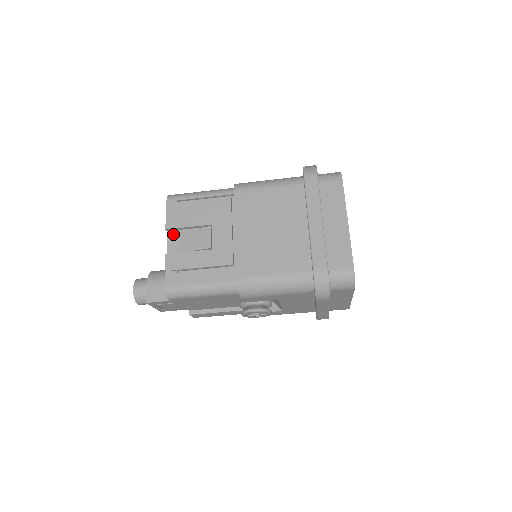
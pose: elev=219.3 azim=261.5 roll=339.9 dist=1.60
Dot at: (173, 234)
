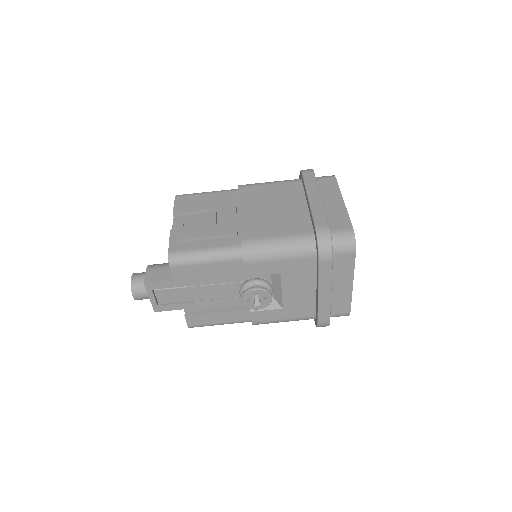
Dot at: (179, 218)
